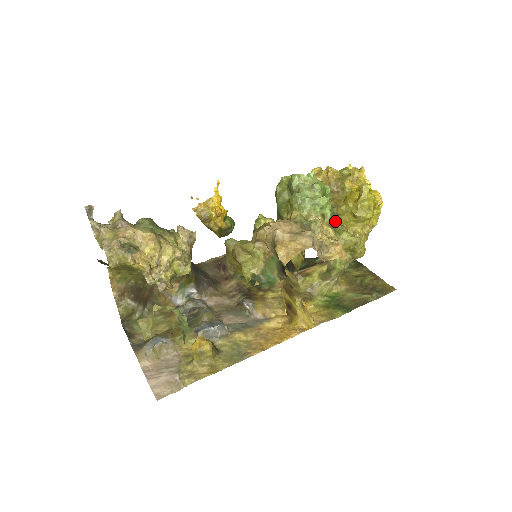
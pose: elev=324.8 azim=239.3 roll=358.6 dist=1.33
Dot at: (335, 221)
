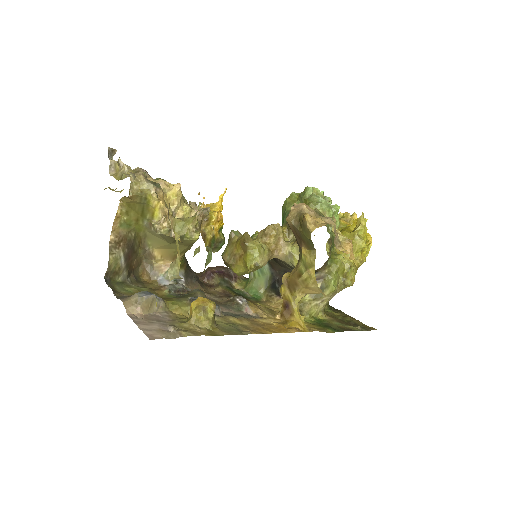
Dot at: (332, 244)
